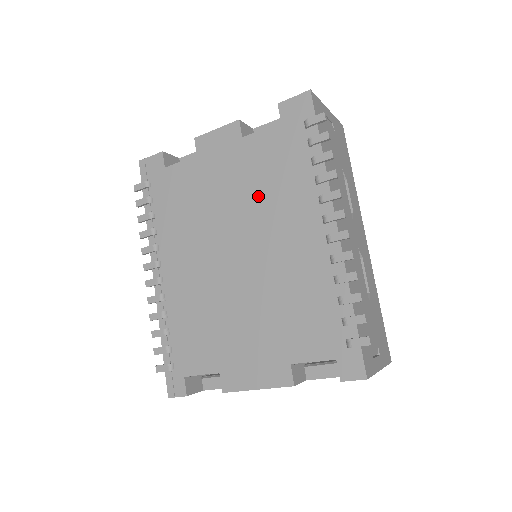
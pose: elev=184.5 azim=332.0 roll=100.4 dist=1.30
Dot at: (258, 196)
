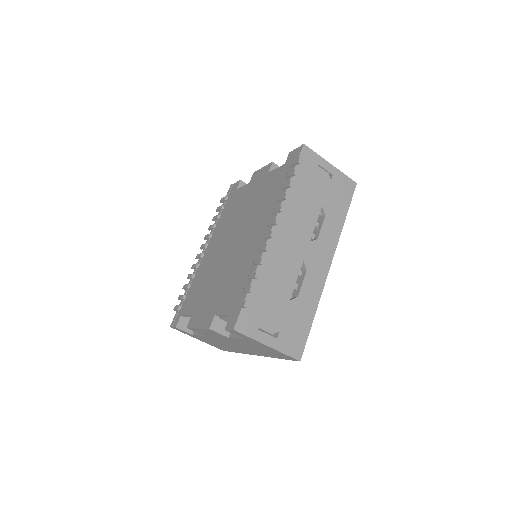
Dot at: (256, 208)
